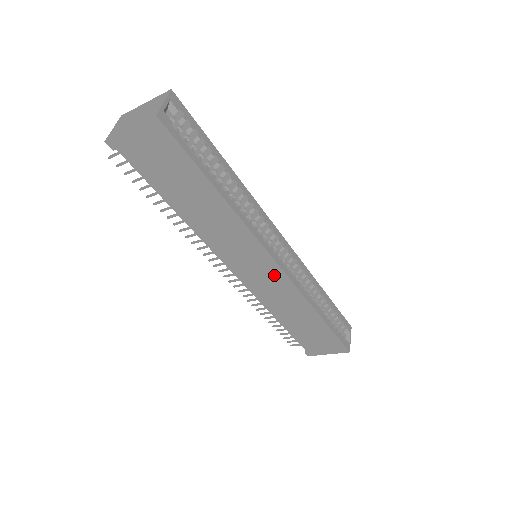
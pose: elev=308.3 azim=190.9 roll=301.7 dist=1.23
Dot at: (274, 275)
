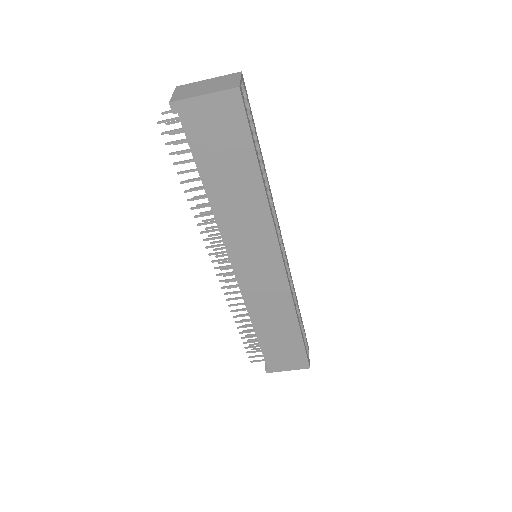
Dot at: (274, 275)
